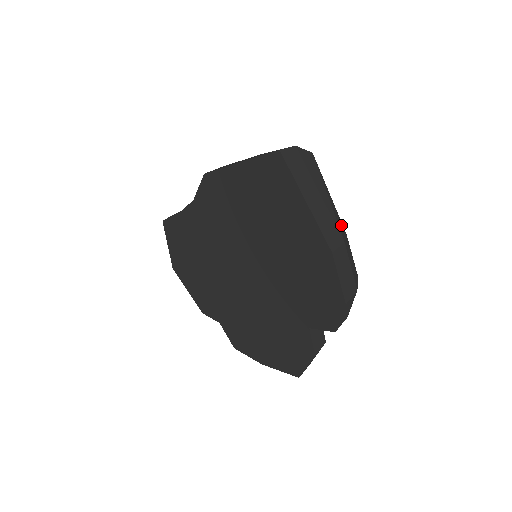
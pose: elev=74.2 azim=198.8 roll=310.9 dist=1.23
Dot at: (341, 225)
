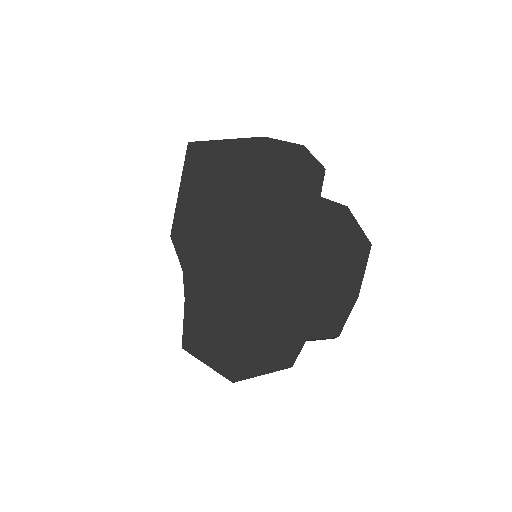
Dot at: occluded
